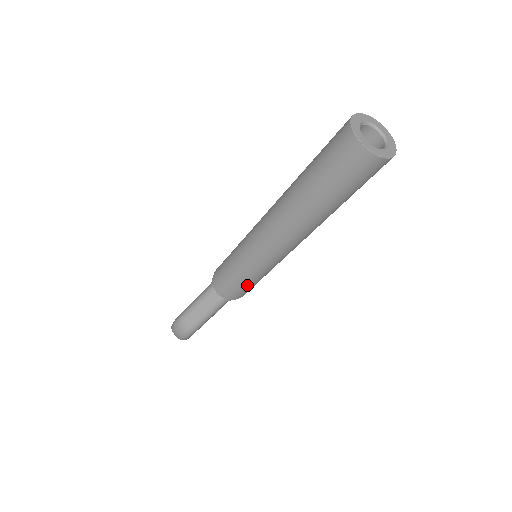
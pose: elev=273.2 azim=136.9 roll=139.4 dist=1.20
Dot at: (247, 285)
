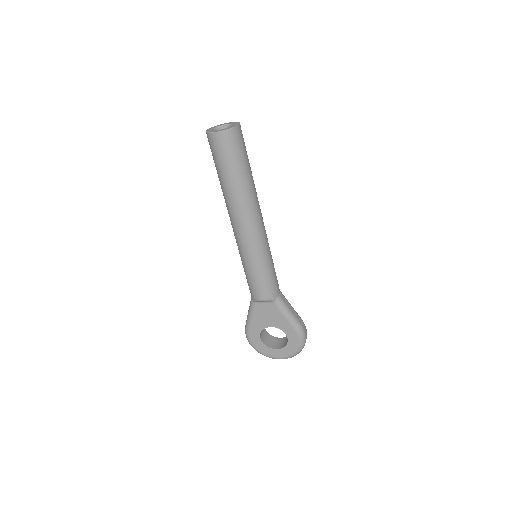
Dot at: (248, 278)
